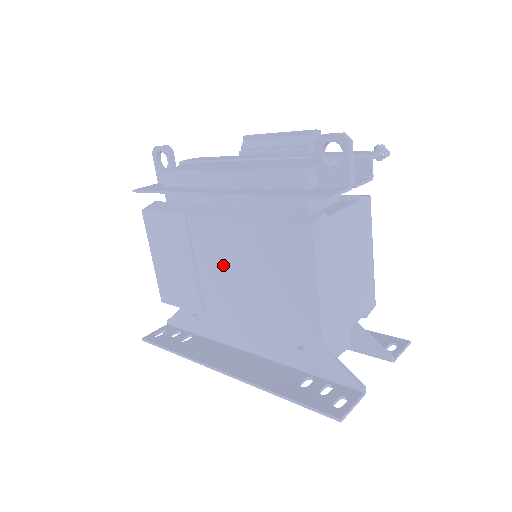
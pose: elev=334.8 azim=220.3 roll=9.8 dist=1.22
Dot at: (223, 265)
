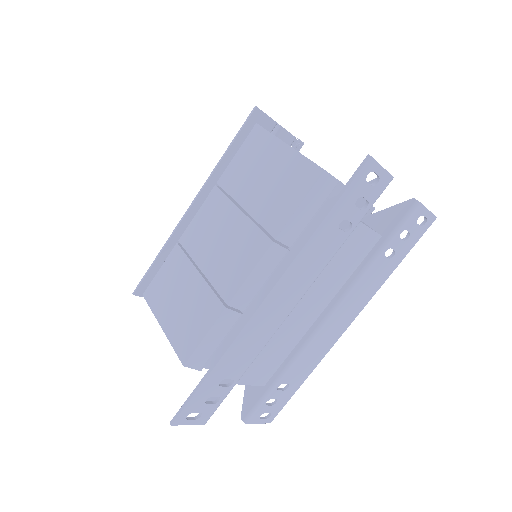
Dot at: (220, 233)
